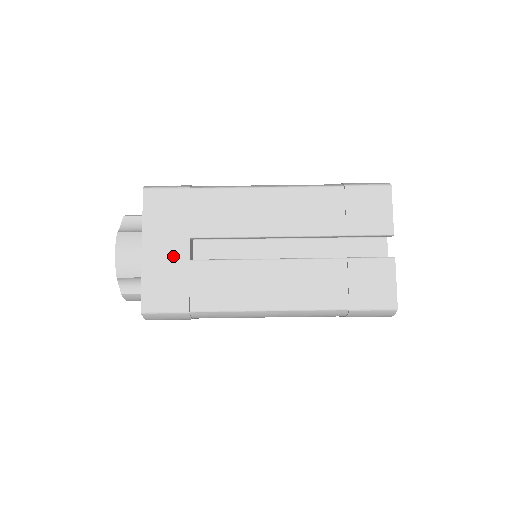
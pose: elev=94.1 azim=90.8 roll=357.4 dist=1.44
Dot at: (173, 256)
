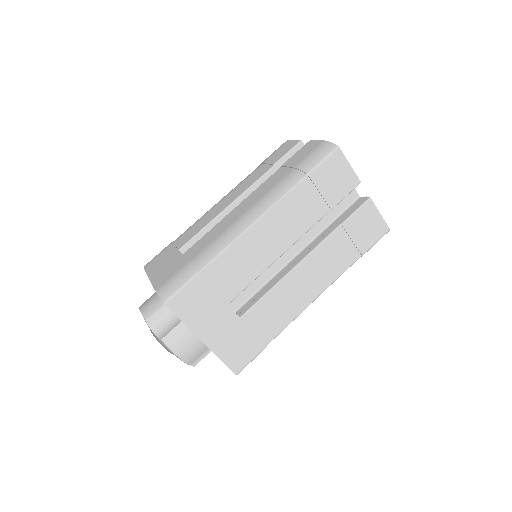
Dot at: (227, 326)
